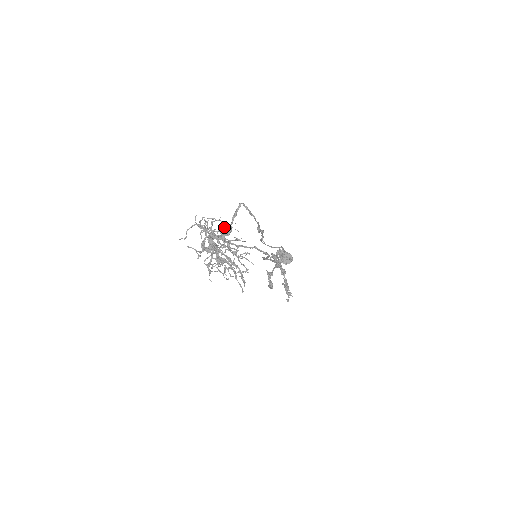
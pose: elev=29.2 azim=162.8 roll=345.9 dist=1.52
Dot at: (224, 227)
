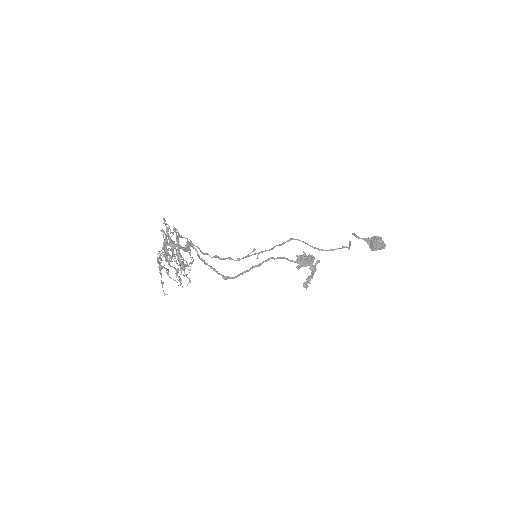
Dot at: occluded
